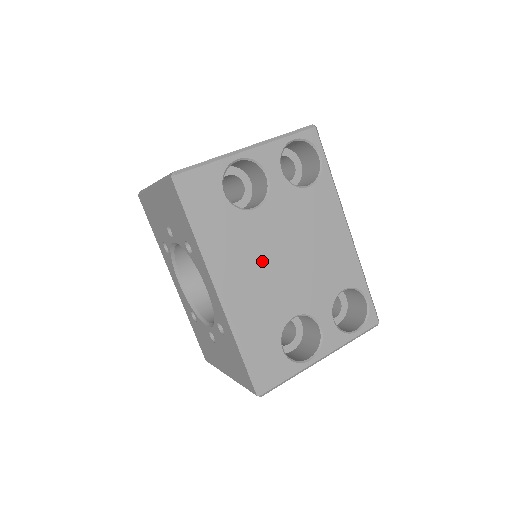
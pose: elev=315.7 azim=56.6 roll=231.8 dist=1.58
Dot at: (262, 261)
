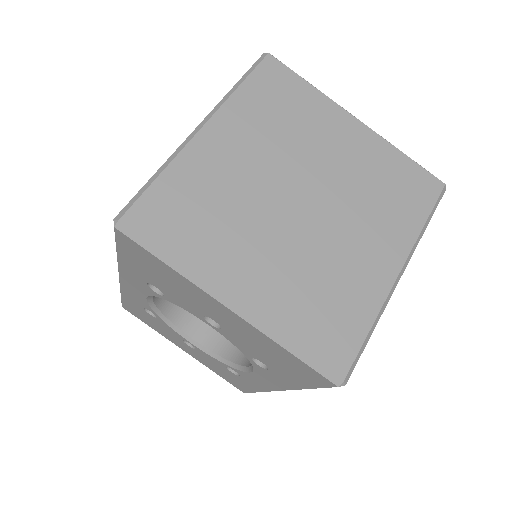
Dot at: occluded
